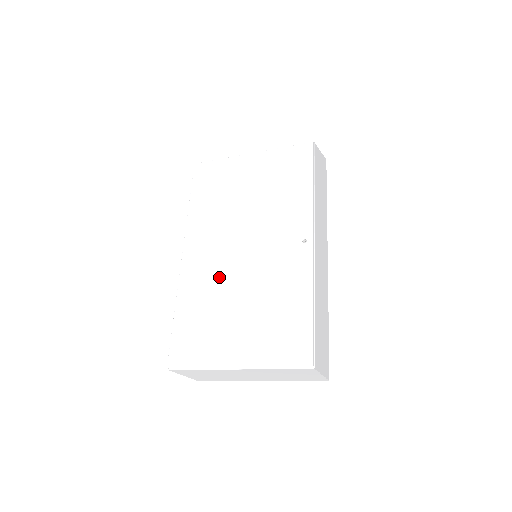
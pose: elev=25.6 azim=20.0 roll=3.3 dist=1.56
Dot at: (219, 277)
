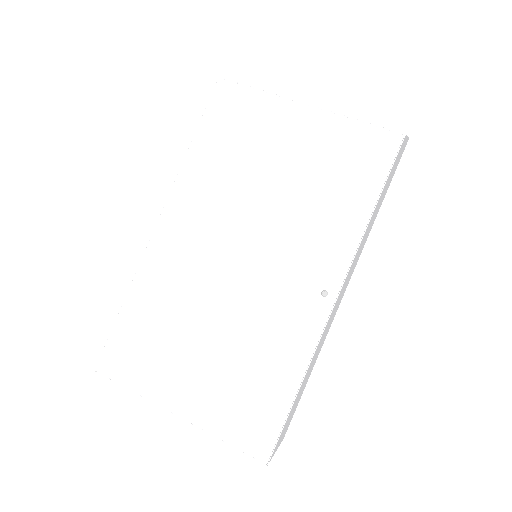
Dot at: (194, 284)
